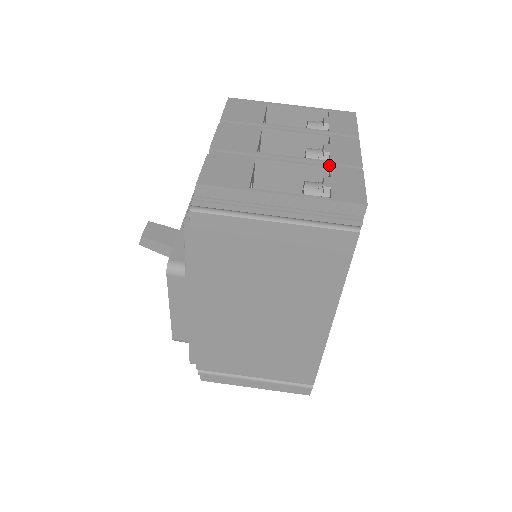
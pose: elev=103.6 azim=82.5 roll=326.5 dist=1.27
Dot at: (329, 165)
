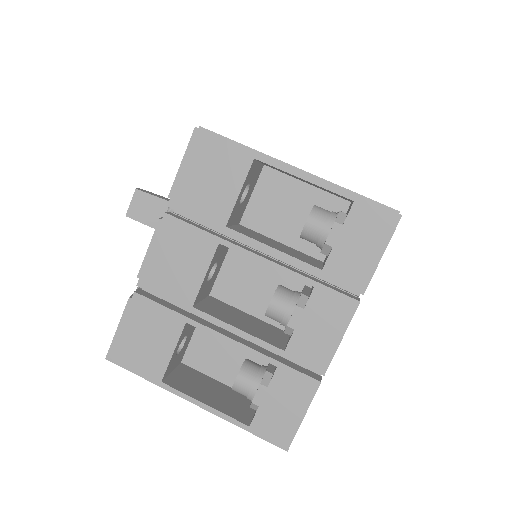
Dot at: (278, 361)
